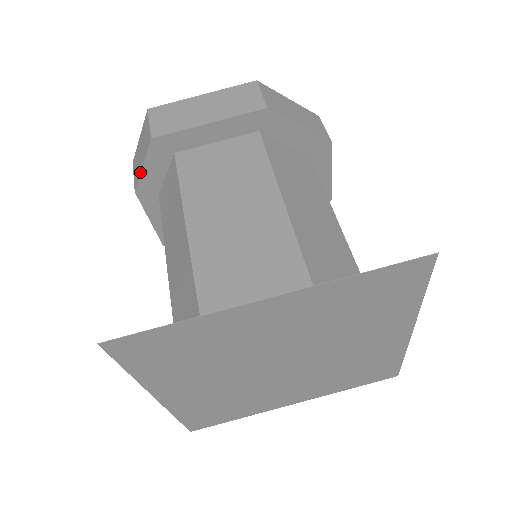
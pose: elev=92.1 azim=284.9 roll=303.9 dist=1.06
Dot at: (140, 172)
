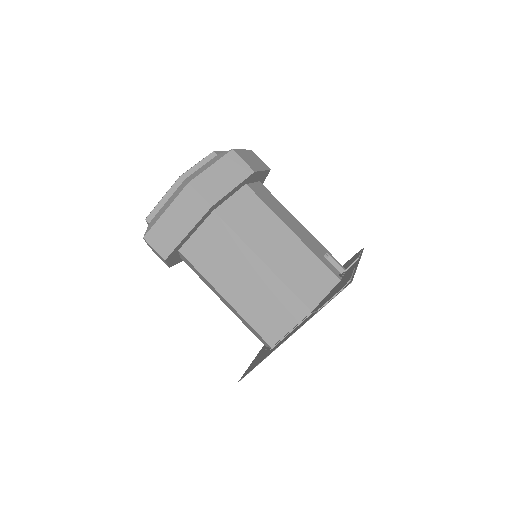
Dot at: (167, 265)
